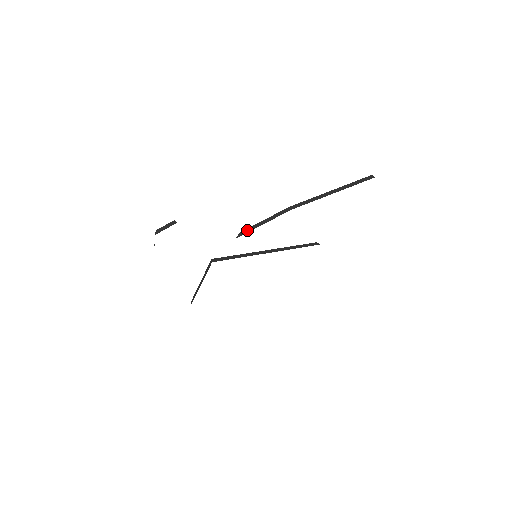
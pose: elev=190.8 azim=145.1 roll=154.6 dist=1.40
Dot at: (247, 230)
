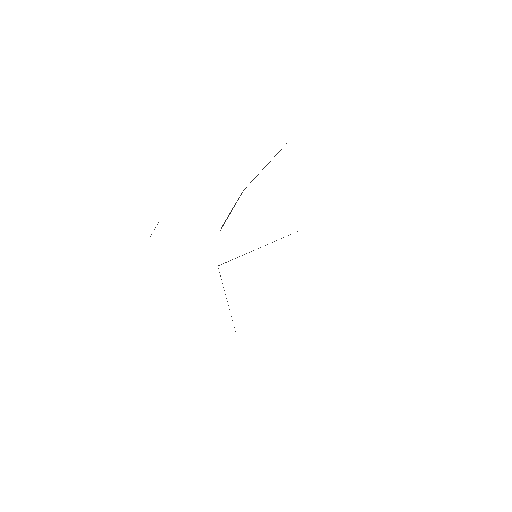
Dot at: (224, 222)
